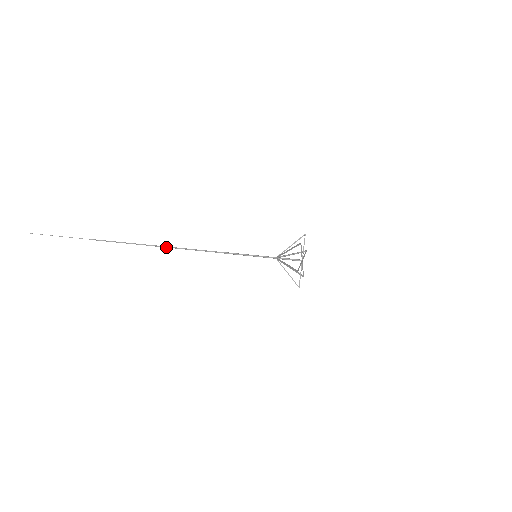
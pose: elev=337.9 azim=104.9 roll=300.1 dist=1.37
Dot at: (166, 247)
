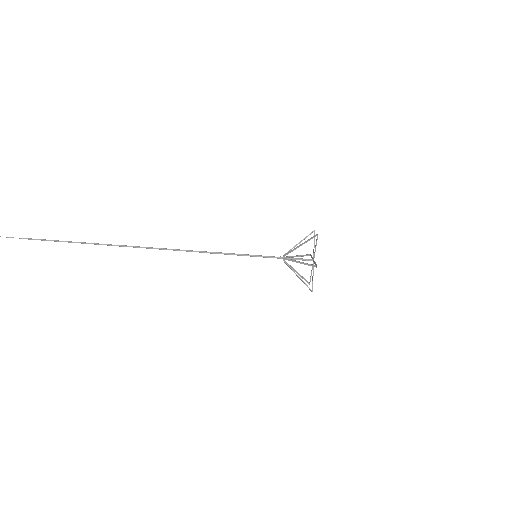
Dot at: (136, 247)
